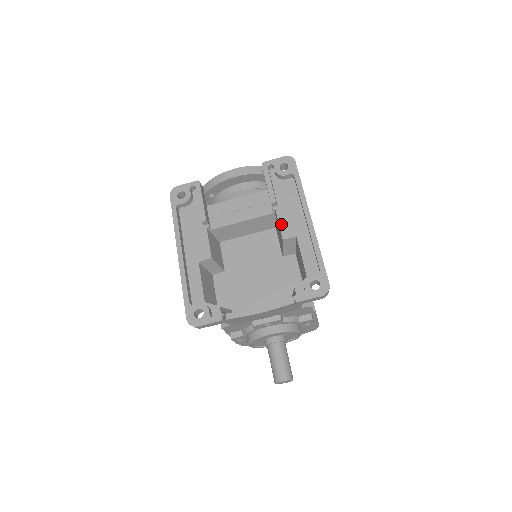
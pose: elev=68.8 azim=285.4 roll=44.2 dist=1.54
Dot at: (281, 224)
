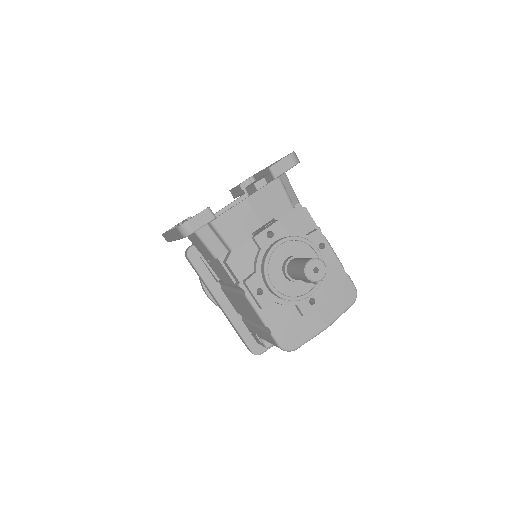
Dot at: occluded
